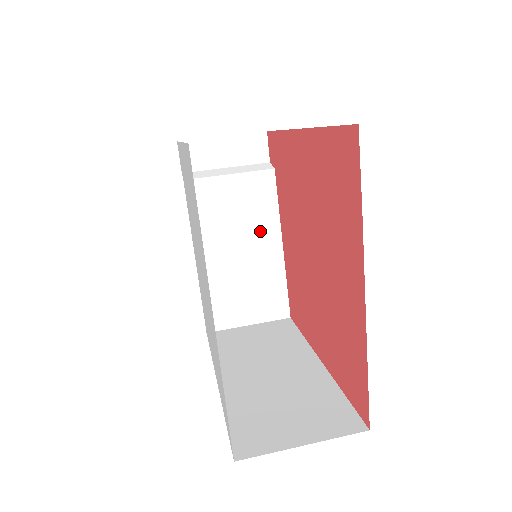
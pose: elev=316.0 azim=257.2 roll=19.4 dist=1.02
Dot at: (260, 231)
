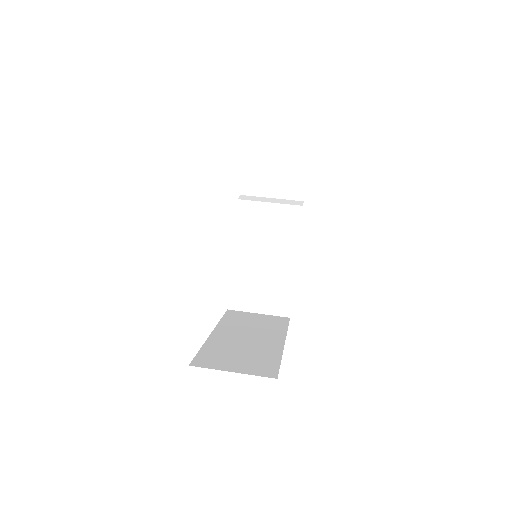
Dot at: (282, 248)
